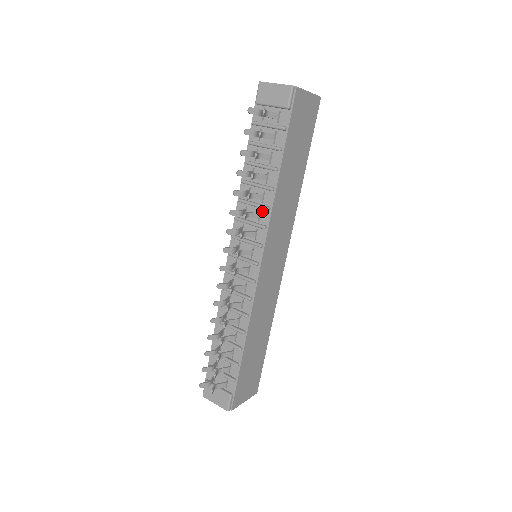
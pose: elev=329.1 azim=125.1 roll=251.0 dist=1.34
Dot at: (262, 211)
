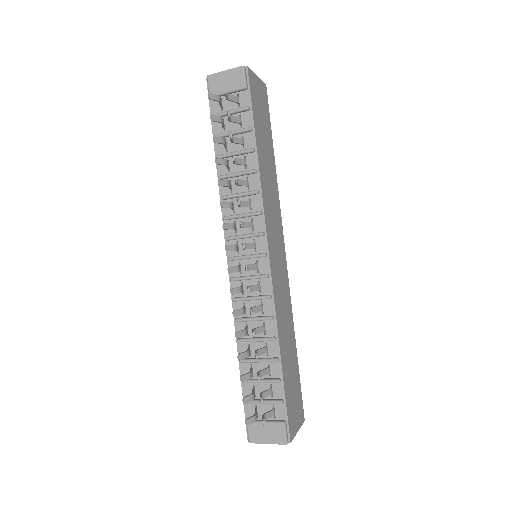
Dot at: (251, 198)
